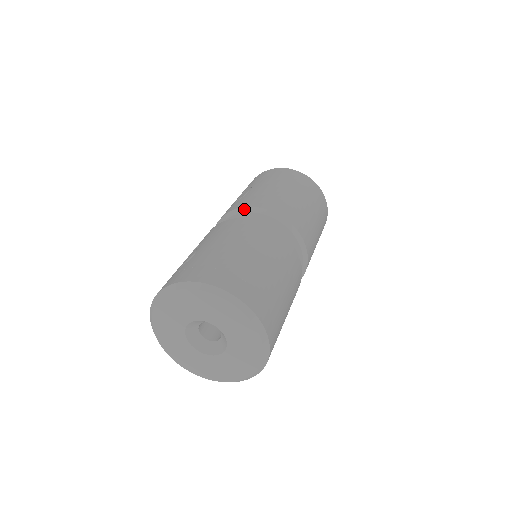
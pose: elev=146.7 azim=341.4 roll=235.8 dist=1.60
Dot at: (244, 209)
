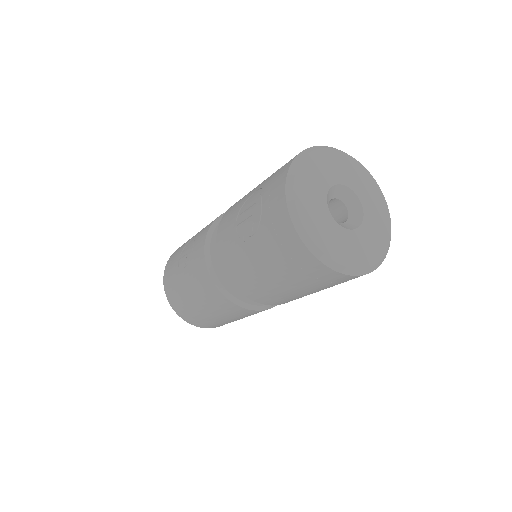
Dot at: (220, 217)
